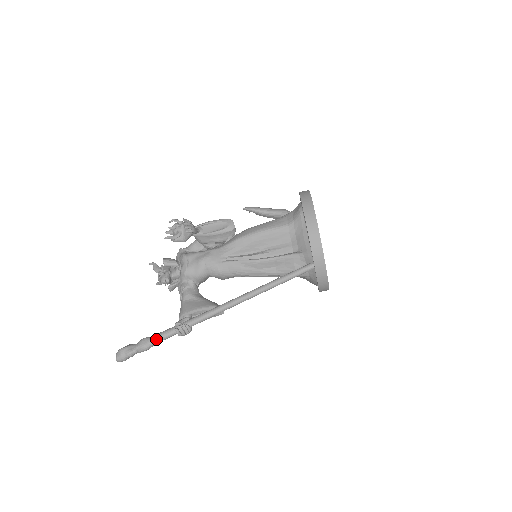
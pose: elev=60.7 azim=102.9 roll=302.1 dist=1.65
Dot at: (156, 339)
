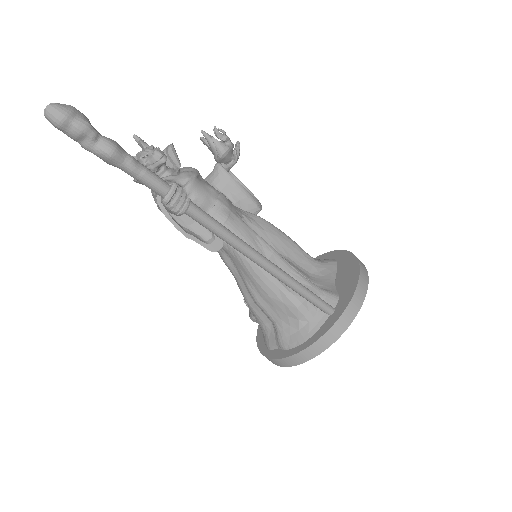
Dot at: (137, 162)
